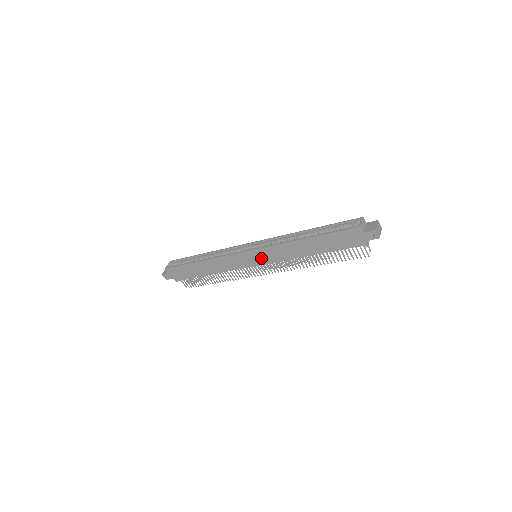
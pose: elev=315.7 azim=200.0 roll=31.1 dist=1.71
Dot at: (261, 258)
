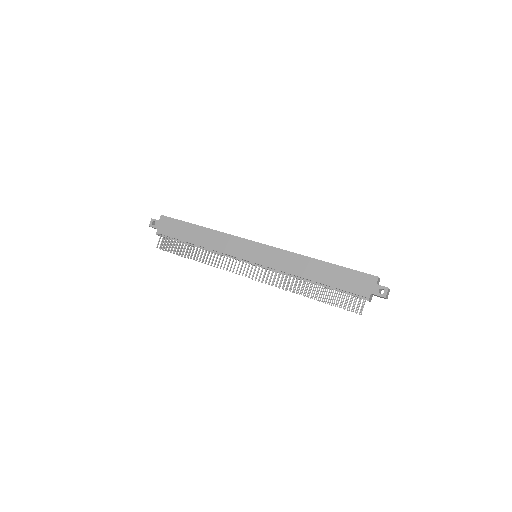
Dot at: (263, 256)
